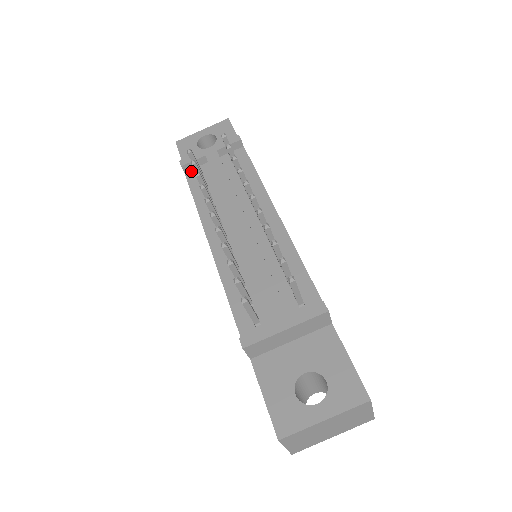
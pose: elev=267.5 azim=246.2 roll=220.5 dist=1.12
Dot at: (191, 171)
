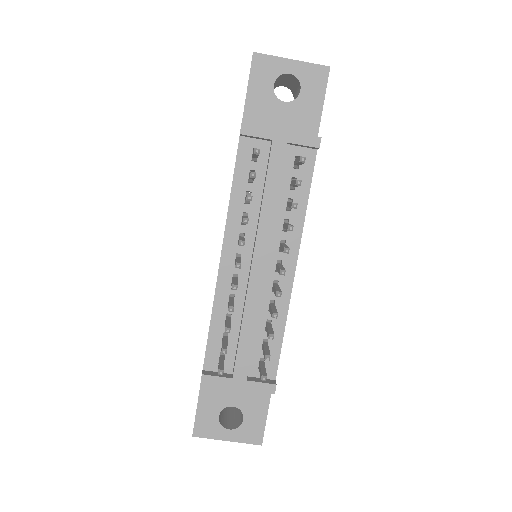
Dot at: (248, 140)
